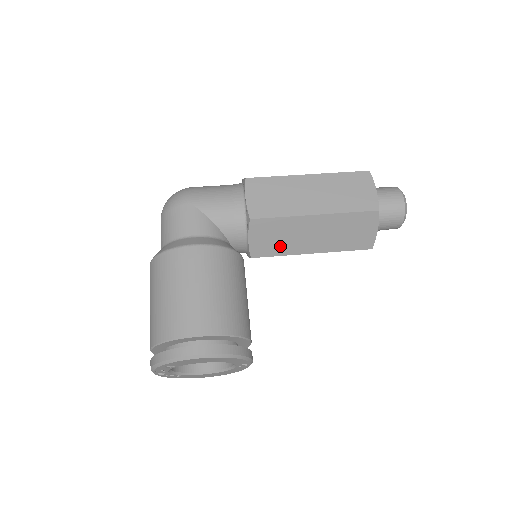
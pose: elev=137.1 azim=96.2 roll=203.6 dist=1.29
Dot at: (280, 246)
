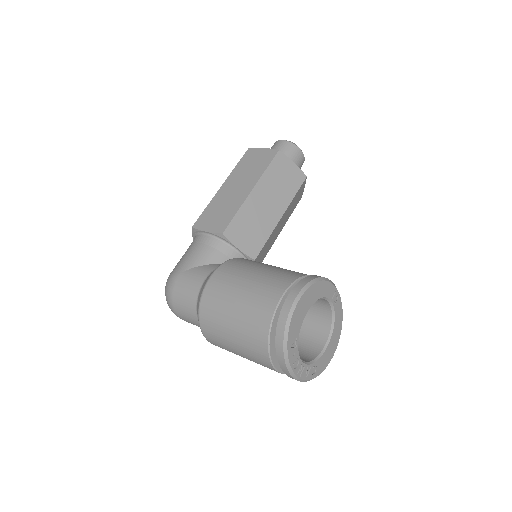
Dot at: (260, 232)
